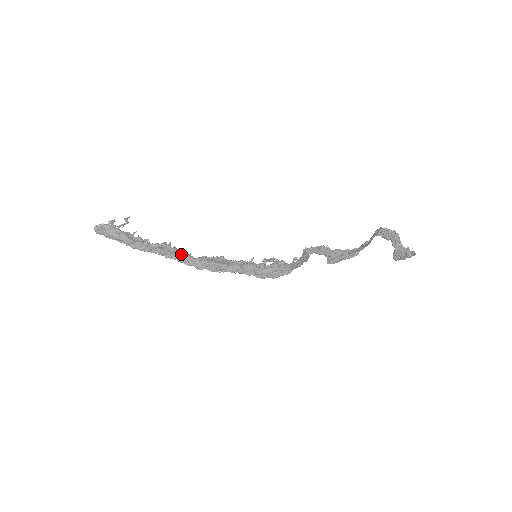
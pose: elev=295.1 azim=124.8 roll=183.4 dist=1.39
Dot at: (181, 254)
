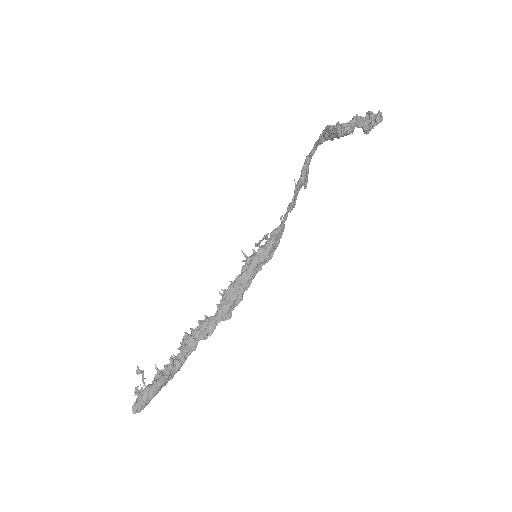
Dot at: (205, 329)
